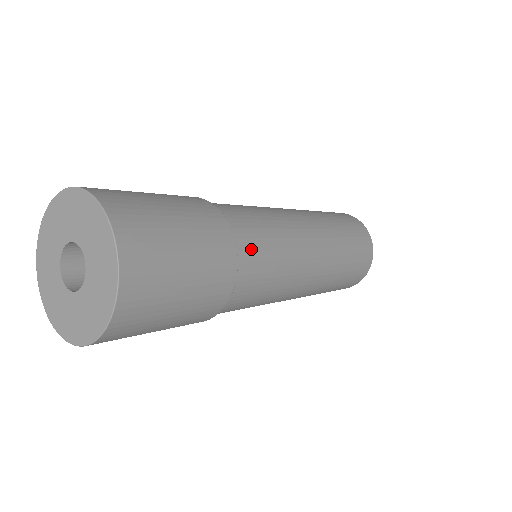
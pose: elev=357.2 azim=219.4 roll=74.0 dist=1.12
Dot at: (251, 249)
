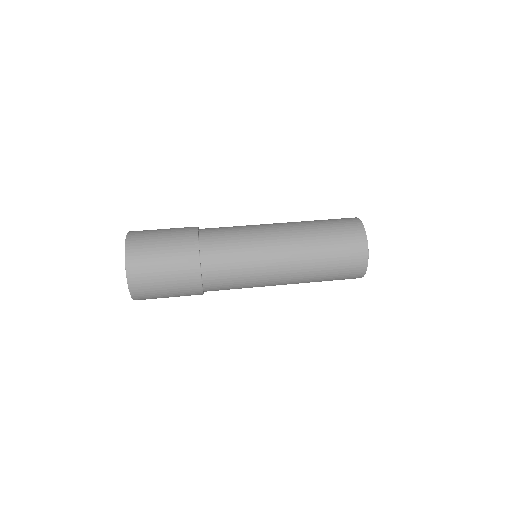
Dot at: (217, 279)
